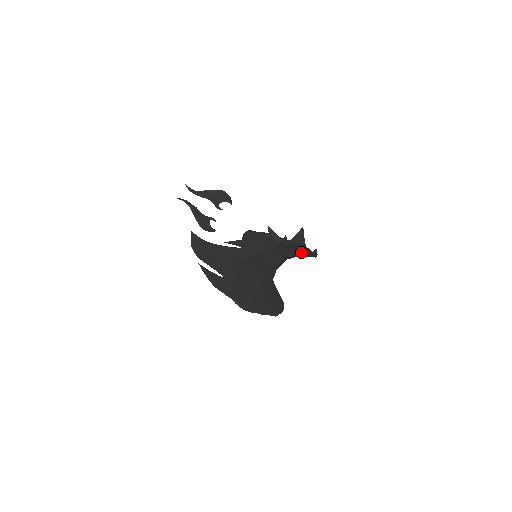
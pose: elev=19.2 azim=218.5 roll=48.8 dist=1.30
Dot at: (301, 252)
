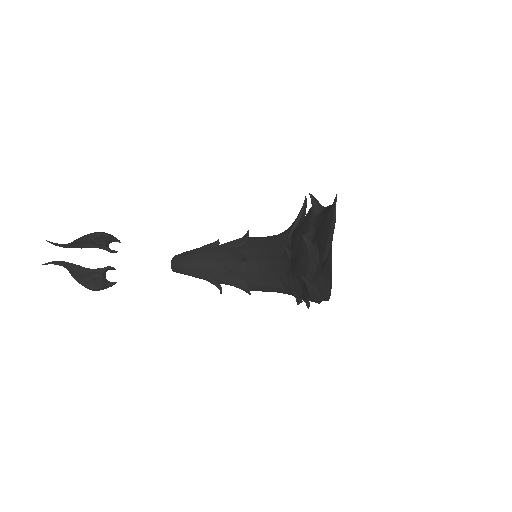
Dot at: occluded
